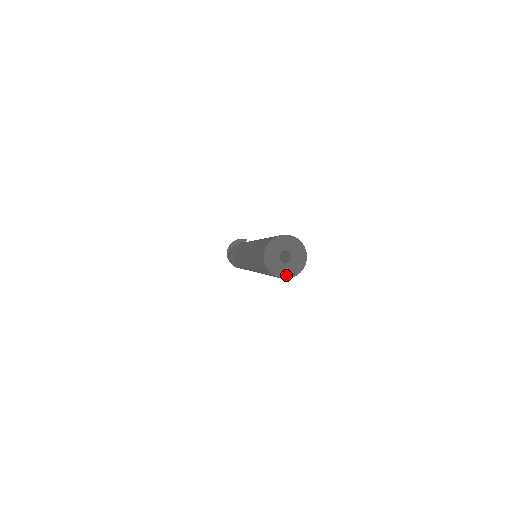
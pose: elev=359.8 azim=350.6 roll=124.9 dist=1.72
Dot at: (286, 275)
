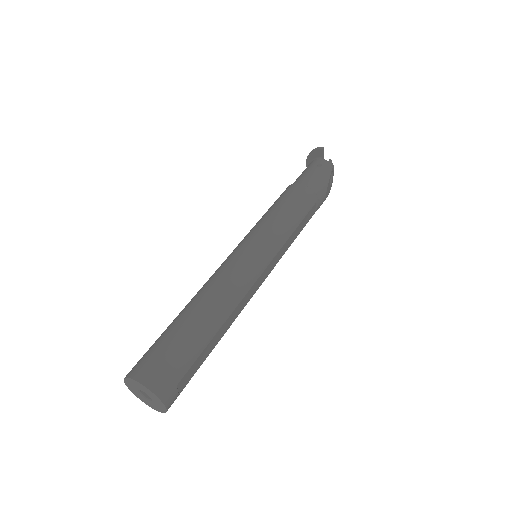
Dot at: (158, 409)
